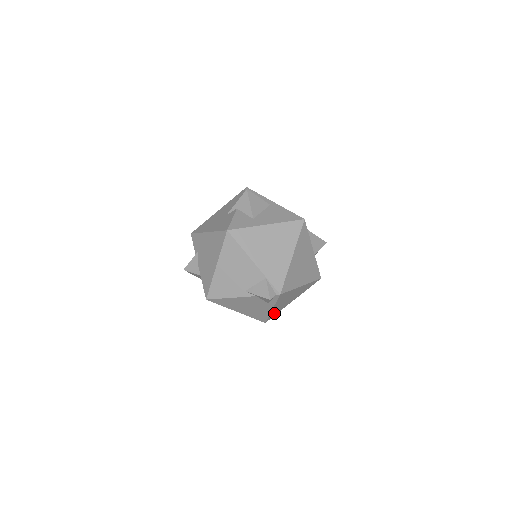
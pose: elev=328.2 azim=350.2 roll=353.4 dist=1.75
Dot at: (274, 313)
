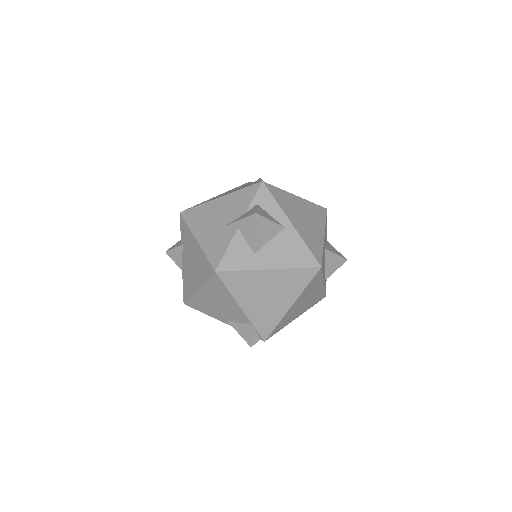
Dot at: occluded
